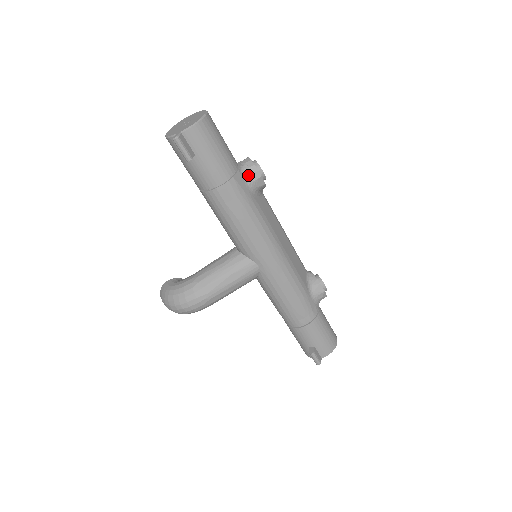
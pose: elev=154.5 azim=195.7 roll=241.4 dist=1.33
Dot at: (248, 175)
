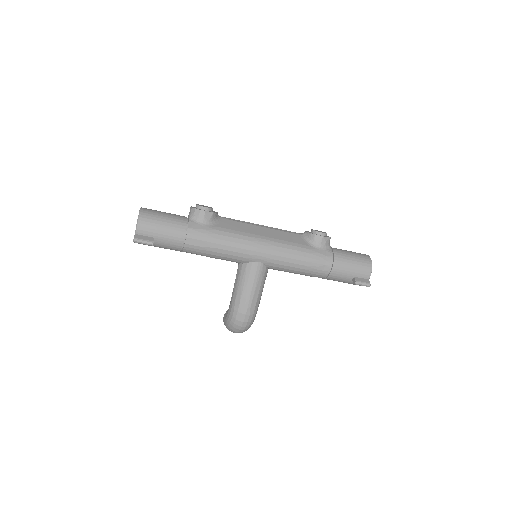
Dot at: (197, 218)
